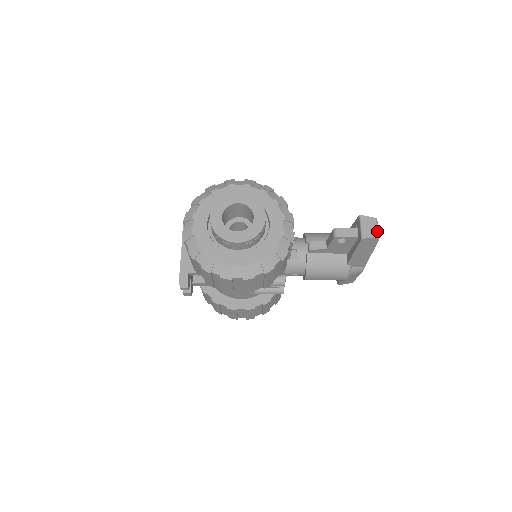
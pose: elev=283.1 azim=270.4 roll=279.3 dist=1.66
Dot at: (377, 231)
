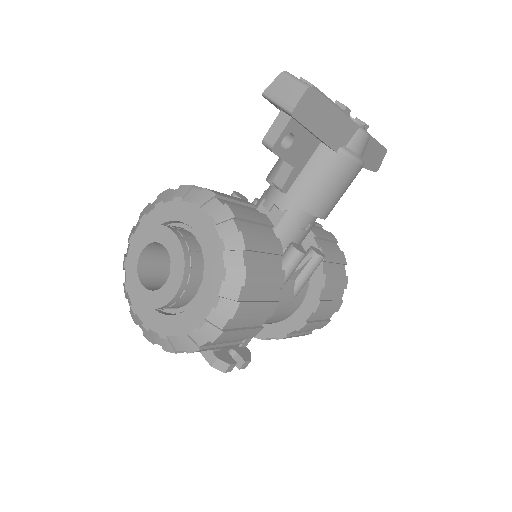
Dot at: (298, 83)
